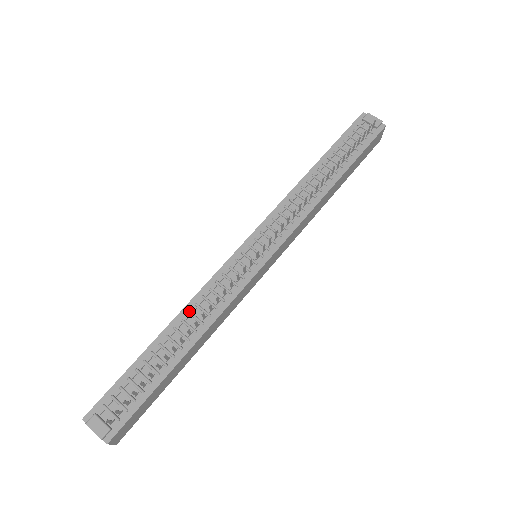
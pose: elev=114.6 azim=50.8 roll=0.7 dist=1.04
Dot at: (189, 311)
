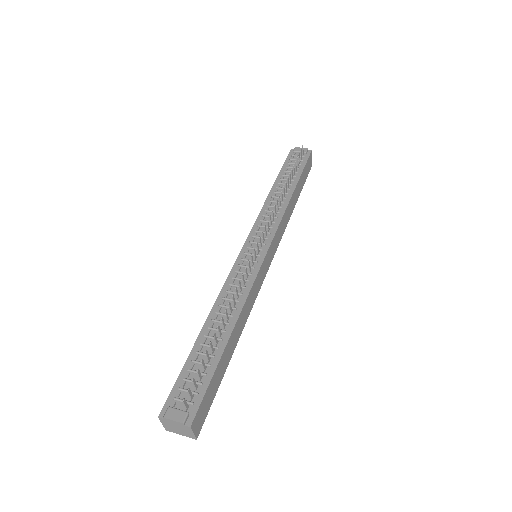
Dot at: (219, 304)
